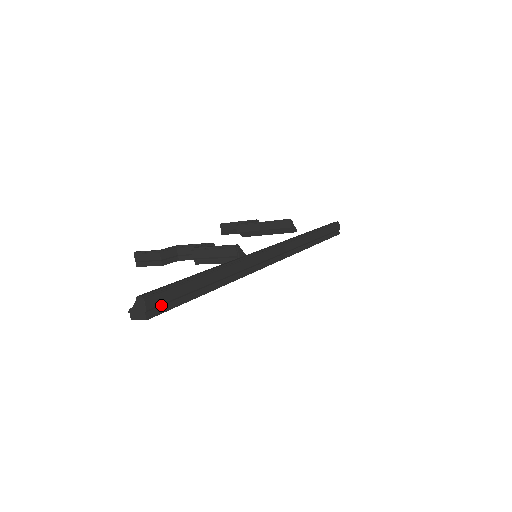
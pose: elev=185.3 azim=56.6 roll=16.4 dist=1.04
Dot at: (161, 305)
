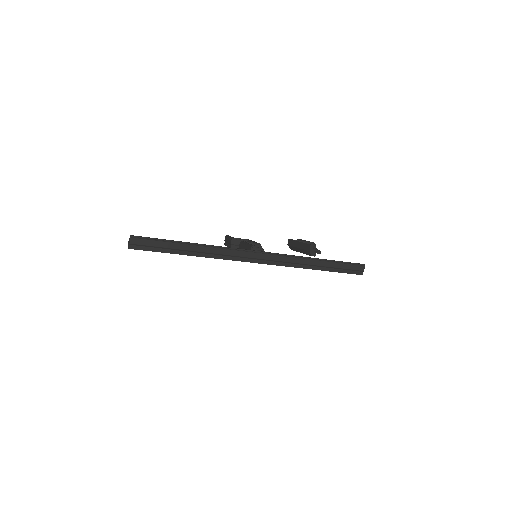
Dot at: (142, 246)
